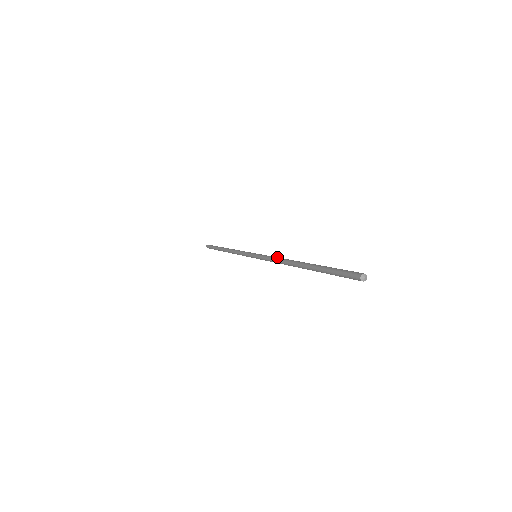
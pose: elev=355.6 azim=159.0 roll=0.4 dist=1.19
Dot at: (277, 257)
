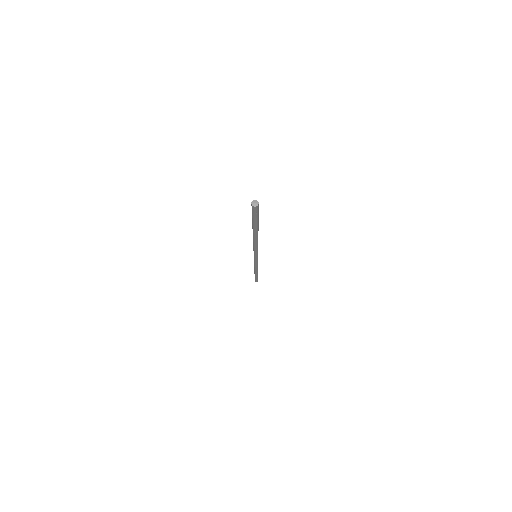
Dot at: occluded
